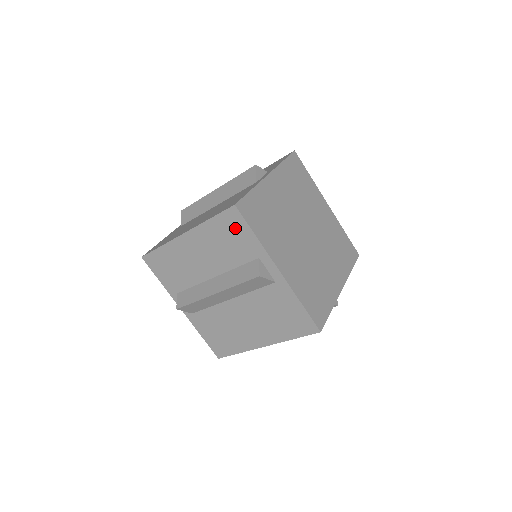
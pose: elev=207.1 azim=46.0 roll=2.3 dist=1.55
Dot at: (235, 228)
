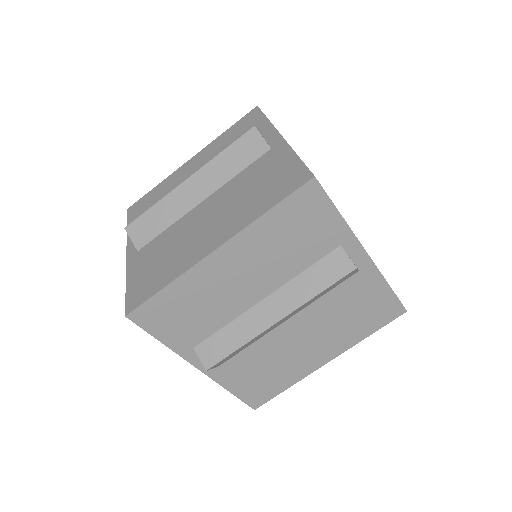
Dot at: (310, 213)
